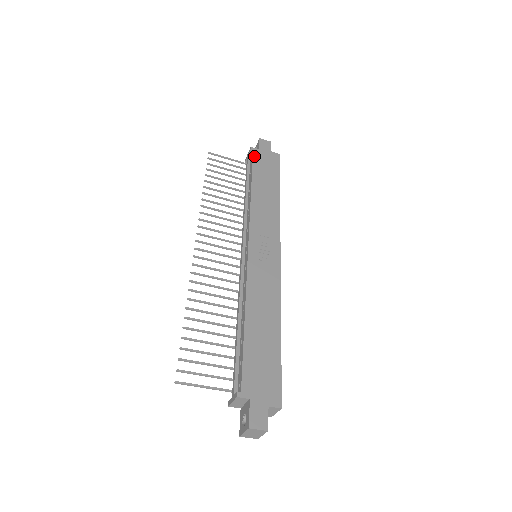
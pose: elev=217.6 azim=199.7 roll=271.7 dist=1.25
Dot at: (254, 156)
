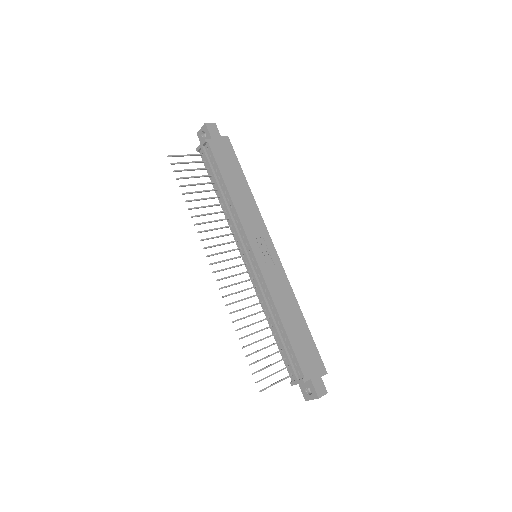
Dot at: (212, 149)
